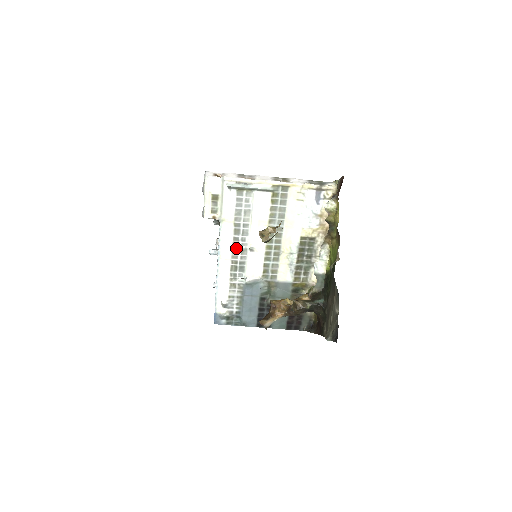
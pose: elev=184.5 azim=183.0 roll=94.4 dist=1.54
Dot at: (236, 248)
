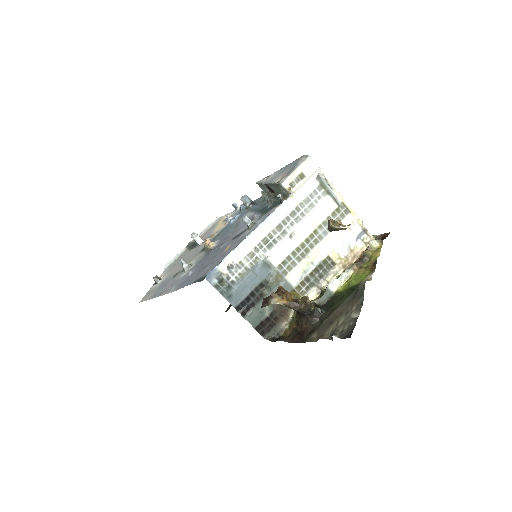
Dot at: (282, 226)
